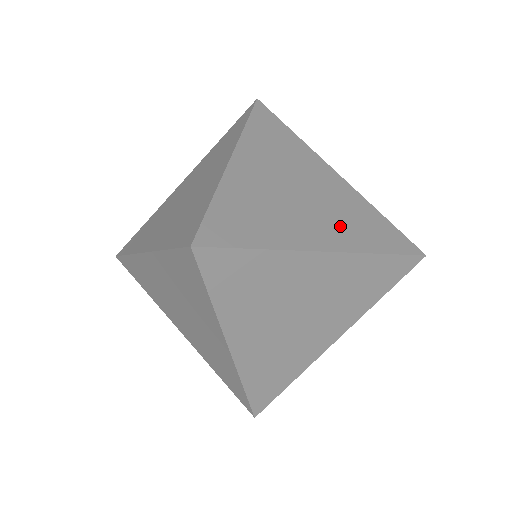
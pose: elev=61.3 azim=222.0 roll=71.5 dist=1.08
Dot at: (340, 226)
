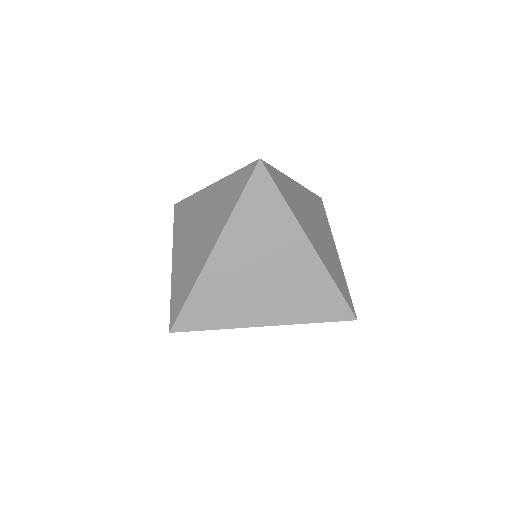
Dot at: (286, 303)
